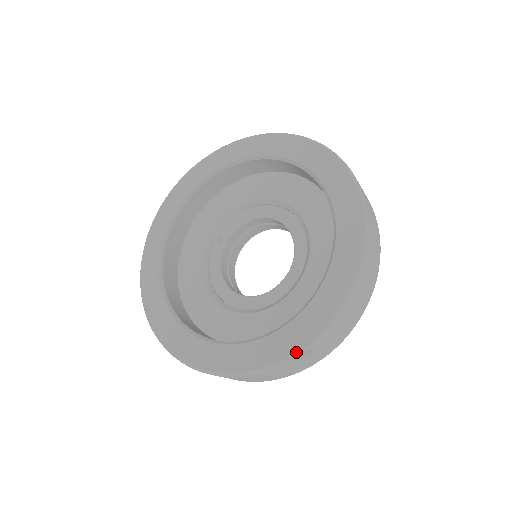
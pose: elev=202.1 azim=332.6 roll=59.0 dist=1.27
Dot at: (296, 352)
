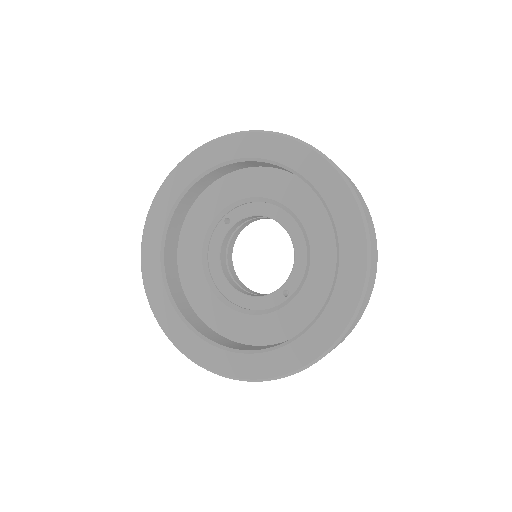
Dot at: (261, 379)
